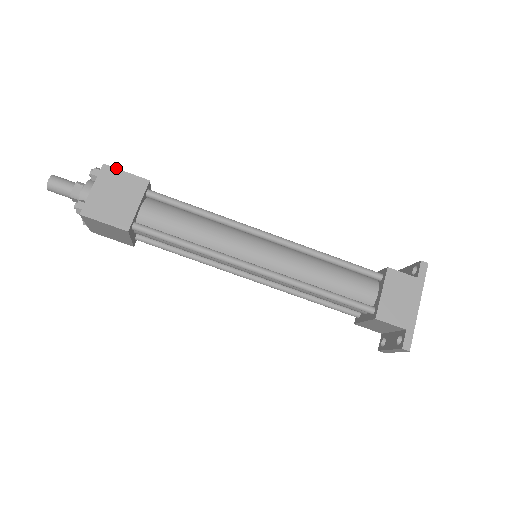
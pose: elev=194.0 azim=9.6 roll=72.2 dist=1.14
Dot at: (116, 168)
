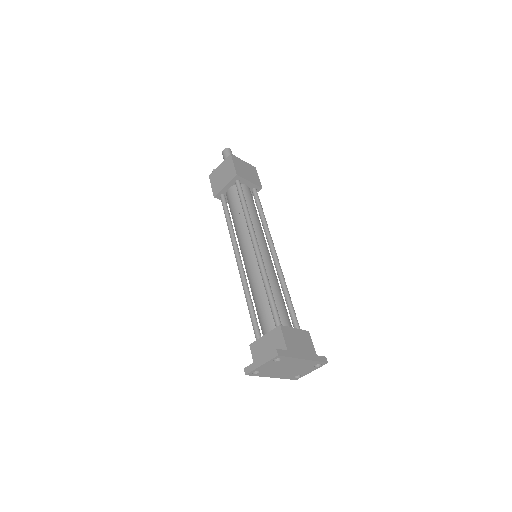
Dot at: (257, 173)
